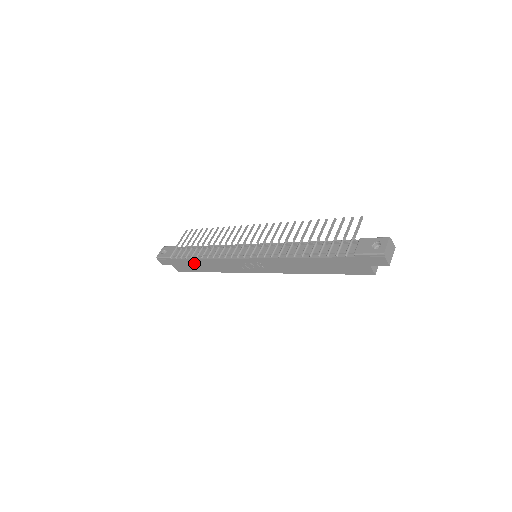
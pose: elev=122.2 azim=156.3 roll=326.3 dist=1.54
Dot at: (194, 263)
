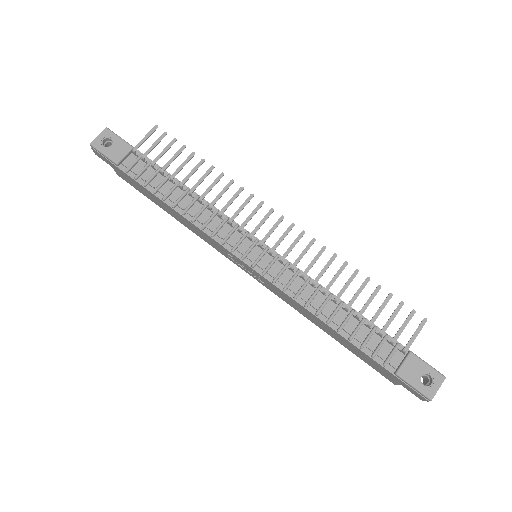
Dot at: (154, 197)
